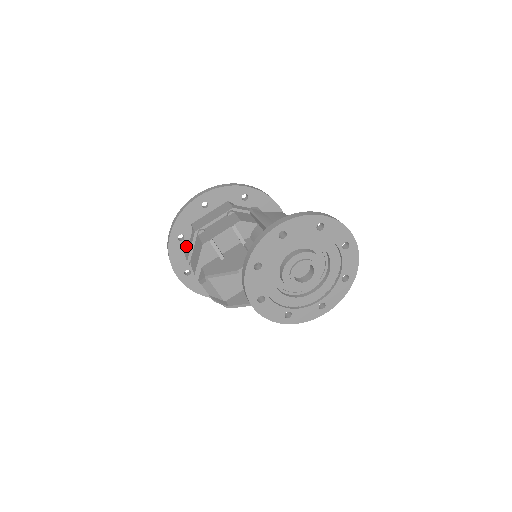
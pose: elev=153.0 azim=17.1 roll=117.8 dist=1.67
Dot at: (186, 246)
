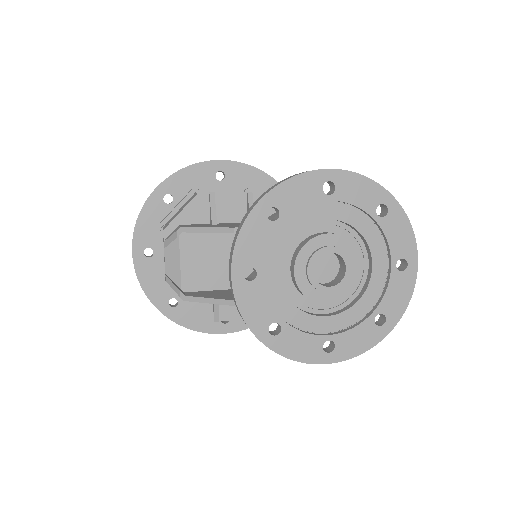
Dot at: occluded
